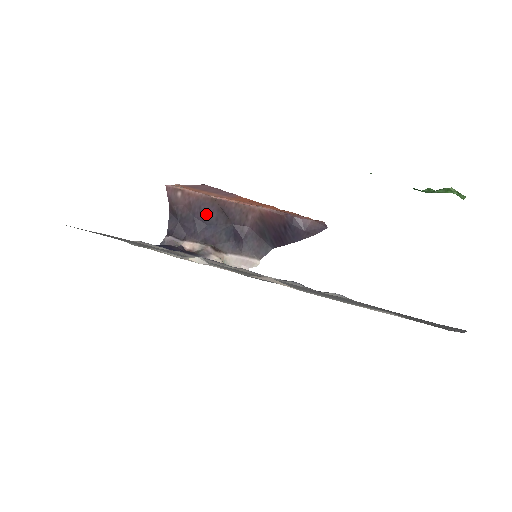
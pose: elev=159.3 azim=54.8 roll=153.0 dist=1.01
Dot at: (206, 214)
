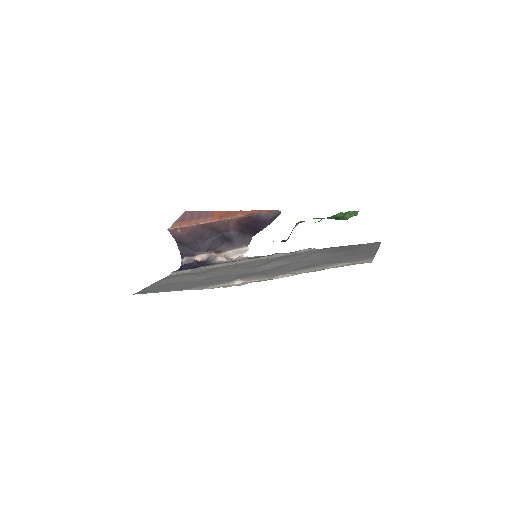
Dot at: (202, 235)
